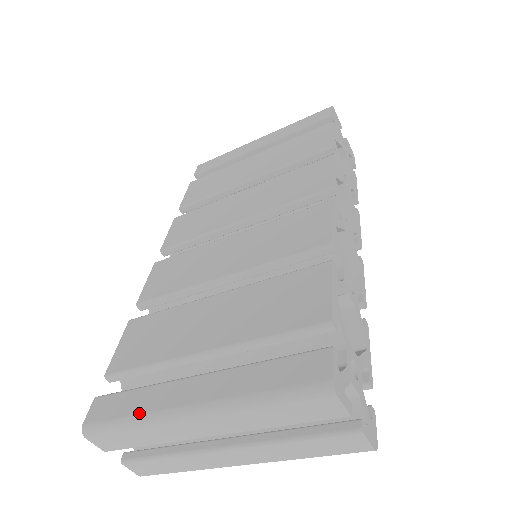
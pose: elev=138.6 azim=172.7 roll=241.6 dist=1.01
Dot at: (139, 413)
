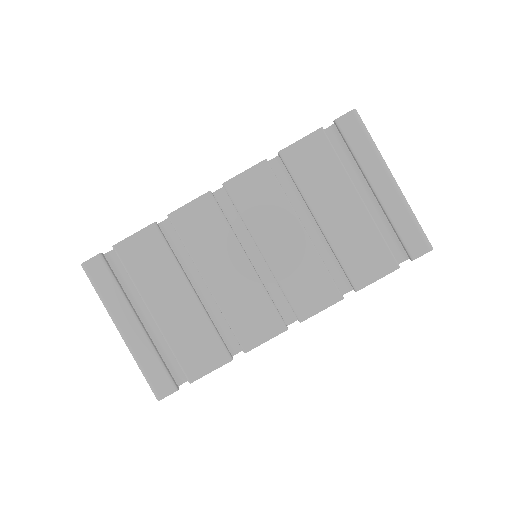
Dot at: (105, 300)
